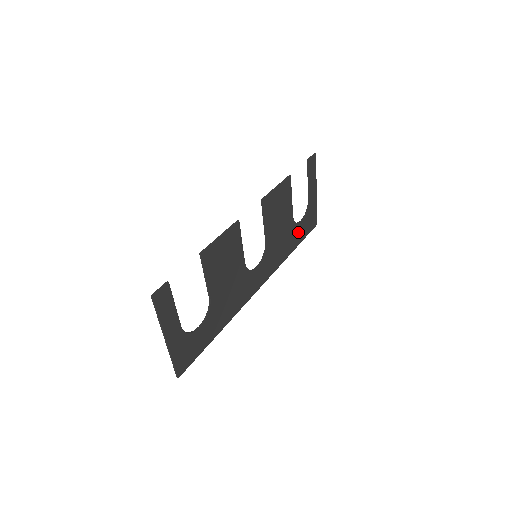
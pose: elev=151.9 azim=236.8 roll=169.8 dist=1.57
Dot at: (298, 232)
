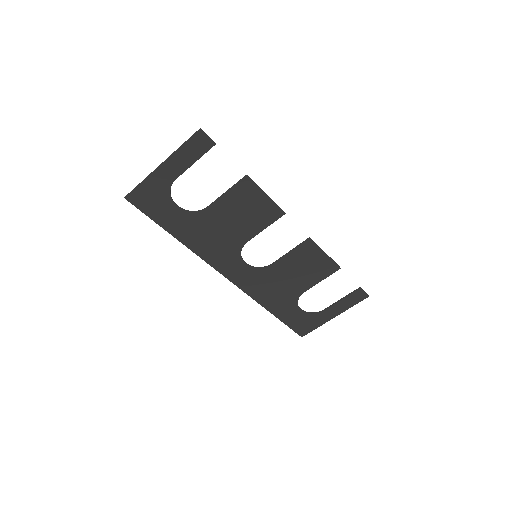
Dot at: (289, 310)
